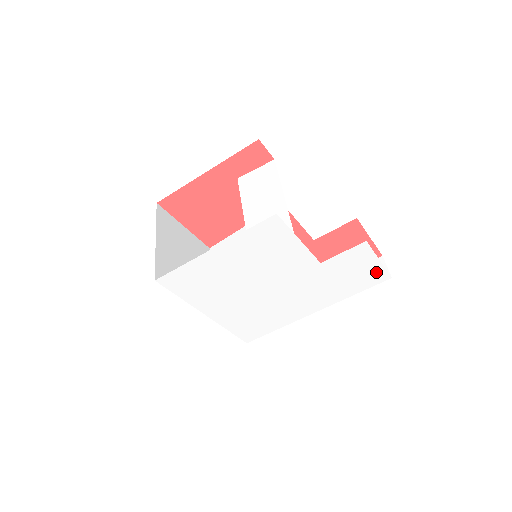
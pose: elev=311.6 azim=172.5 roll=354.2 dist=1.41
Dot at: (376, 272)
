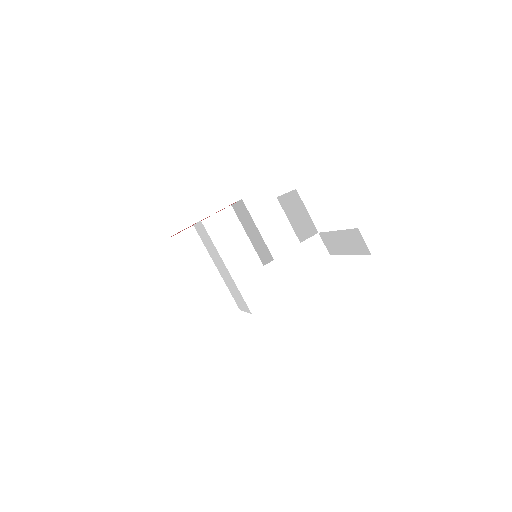
Dot at: occluded
